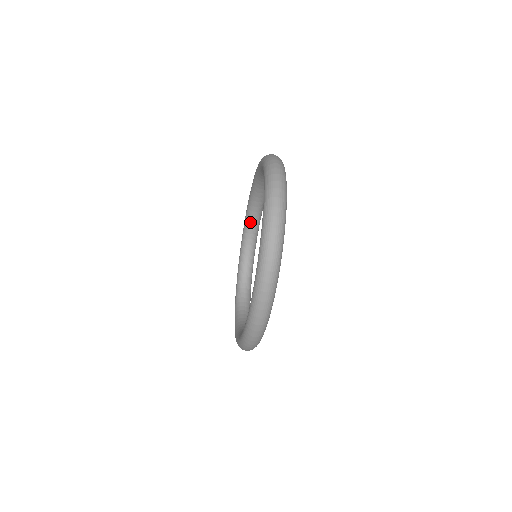
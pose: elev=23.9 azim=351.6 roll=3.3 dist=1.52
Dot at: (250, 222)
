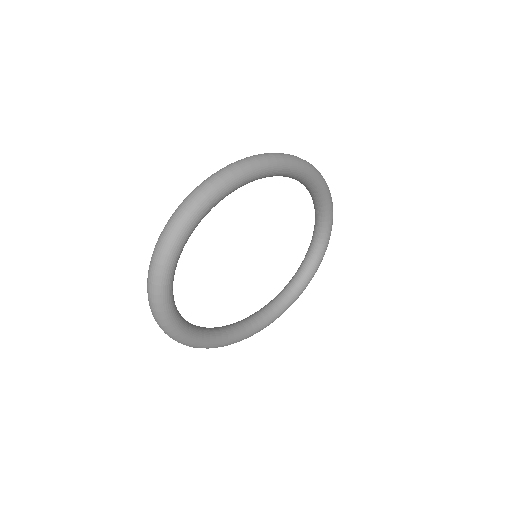
Dot at: occluded
